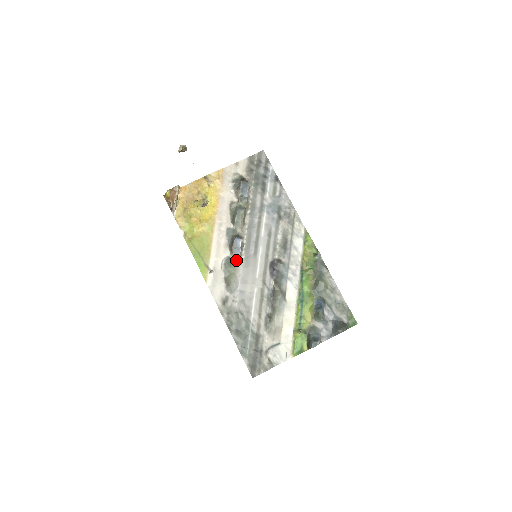
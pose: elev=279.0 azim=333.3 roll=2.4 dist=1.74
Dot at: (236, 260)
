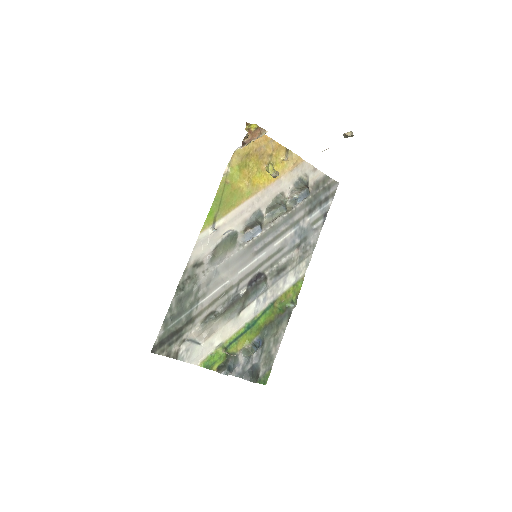
Dot at: (239, 241)
